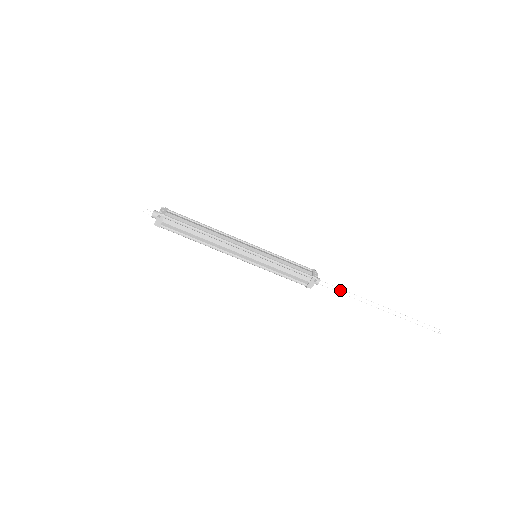
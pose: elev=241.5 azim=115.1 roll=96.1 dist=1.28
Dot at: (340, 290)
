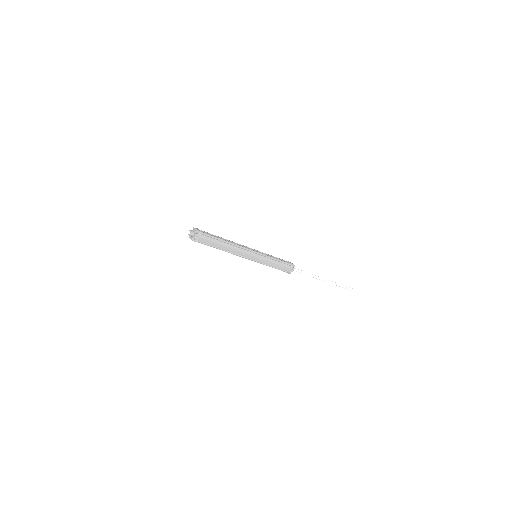
Dot at: (305, 274)
